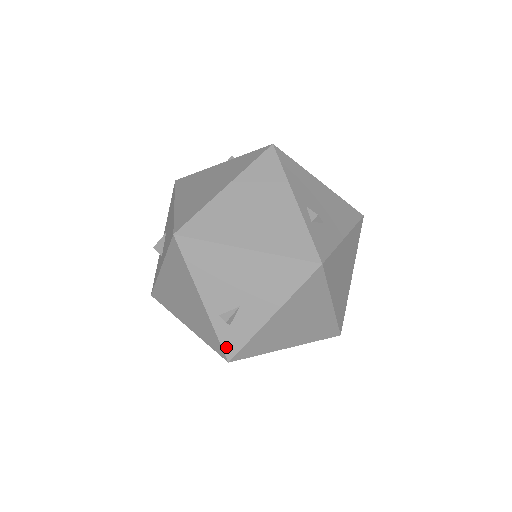
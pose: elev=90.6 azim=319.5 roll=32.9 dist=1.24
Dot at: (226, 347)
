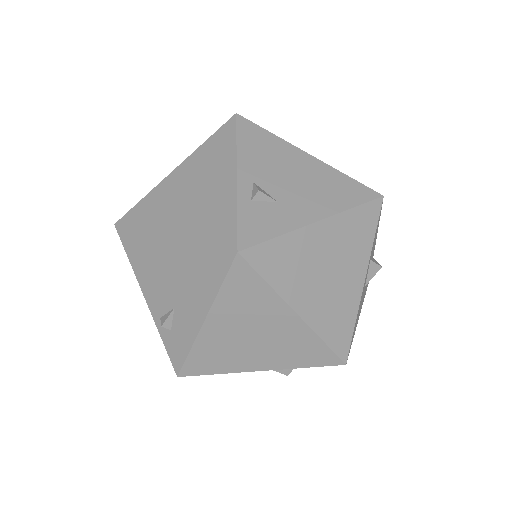
Dot at: (172, 357)
